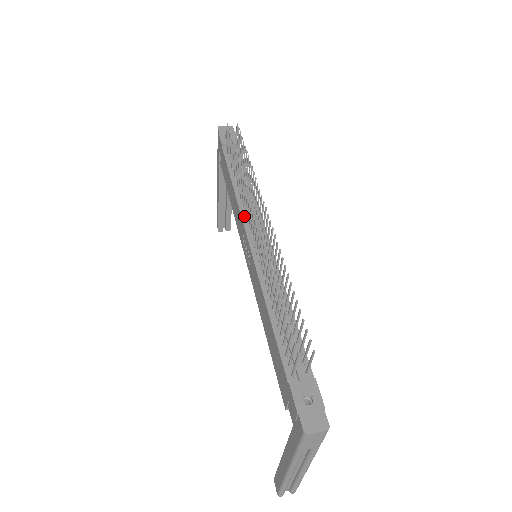
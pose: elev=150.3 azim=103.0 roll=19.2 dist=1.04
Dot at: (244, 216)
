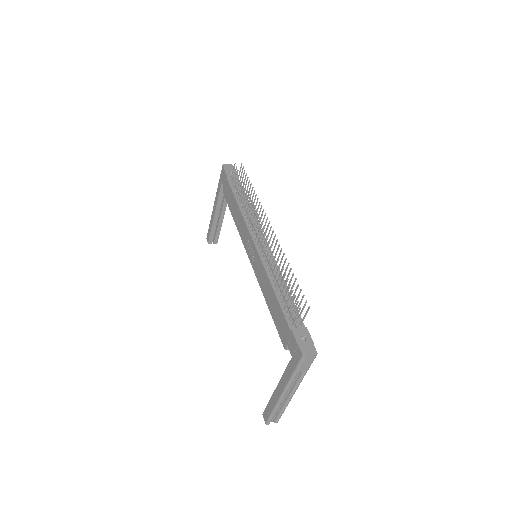
Dot at: (249, 228)
